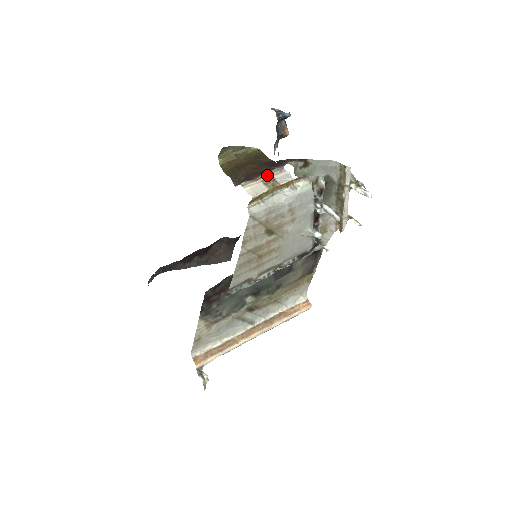
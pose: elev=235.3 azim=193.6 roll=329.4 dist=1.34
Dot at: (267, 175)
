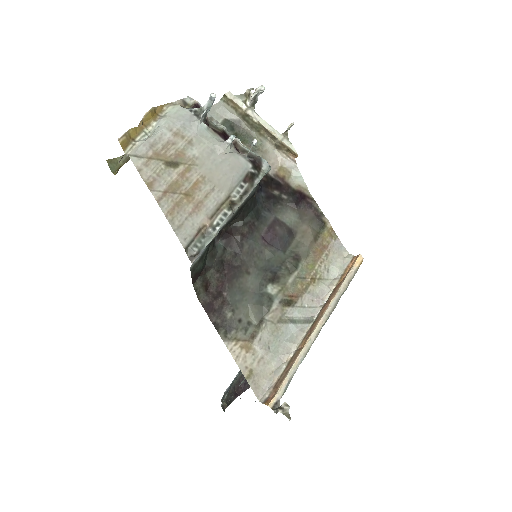
Dot at: occluded
